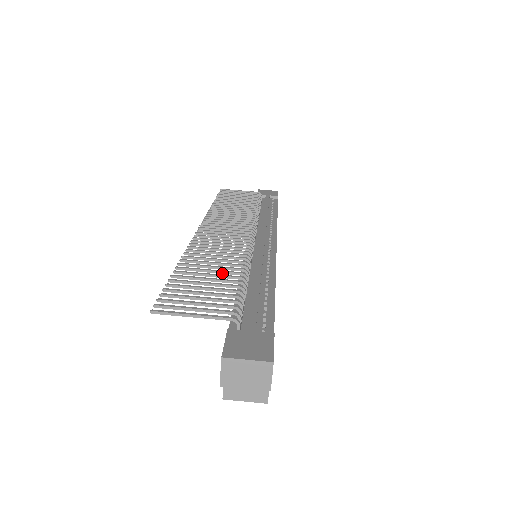
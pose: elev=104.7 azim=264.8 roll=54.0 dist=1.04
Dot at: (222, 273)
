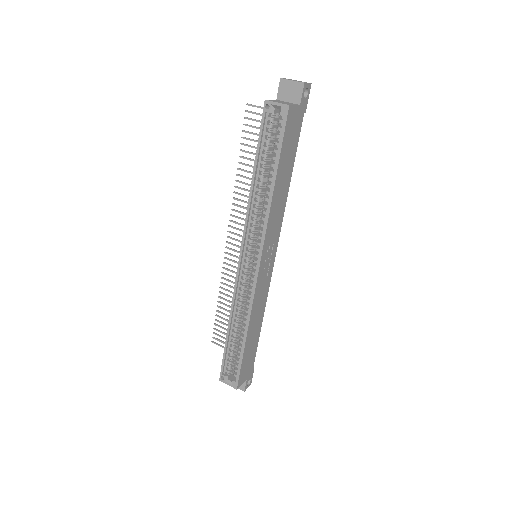
Dot at: occluded
